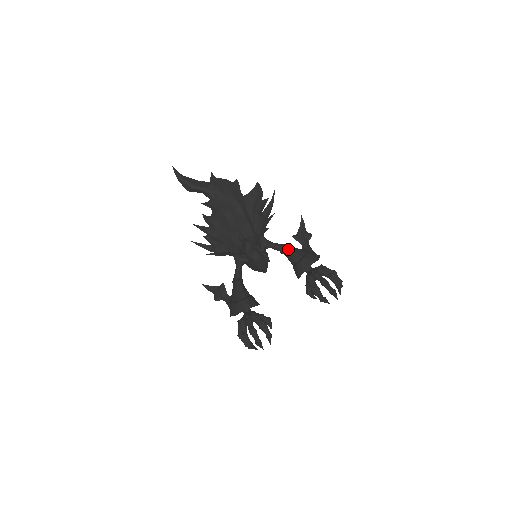
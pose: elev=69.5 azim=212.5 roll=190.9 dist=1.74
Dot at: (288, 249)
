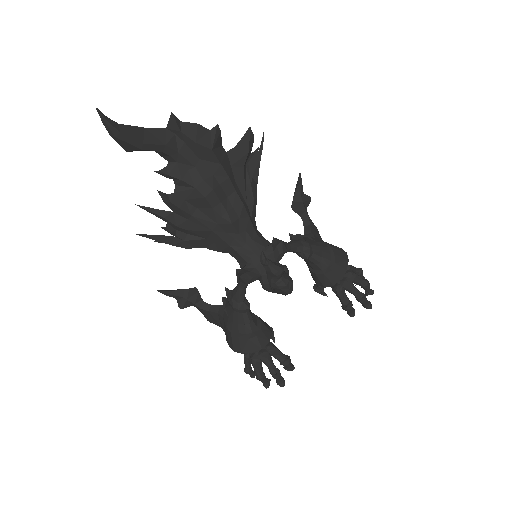
Dot at: (312, 252)
